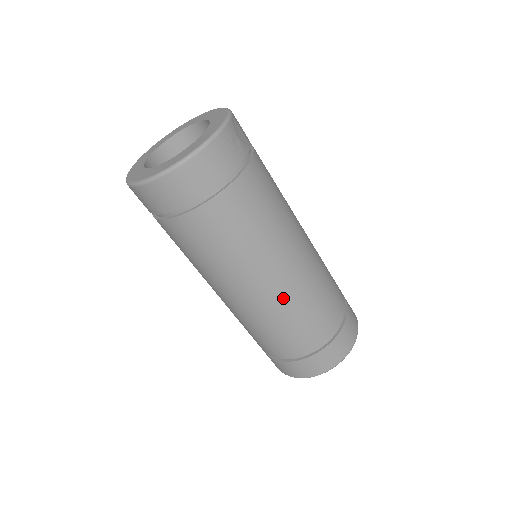
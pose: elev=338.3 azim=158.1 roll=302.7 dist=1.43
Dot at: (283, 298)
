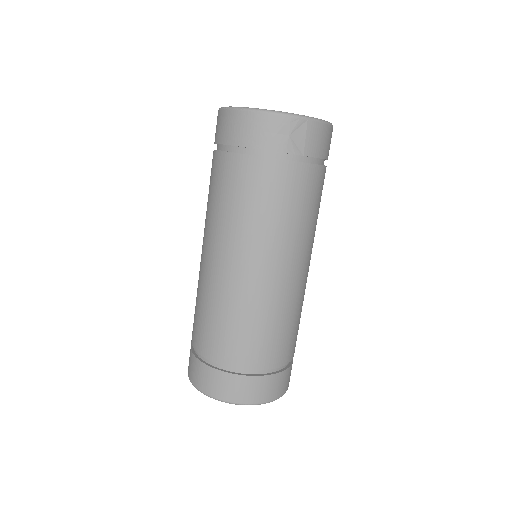
Dot at: (213, 283)
